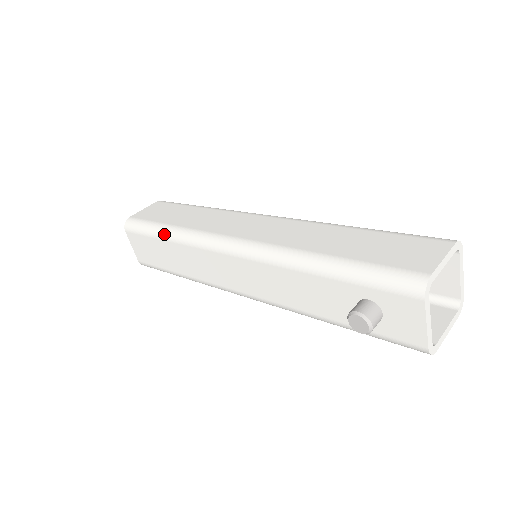
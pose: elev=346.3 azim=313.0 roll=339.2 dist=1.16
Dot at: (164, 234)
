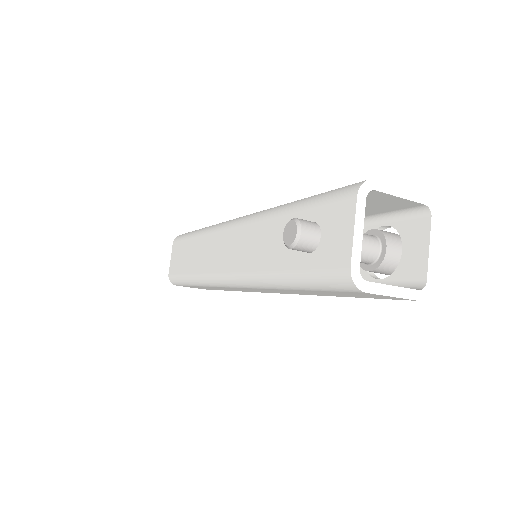
Dot at: (196, 232)
